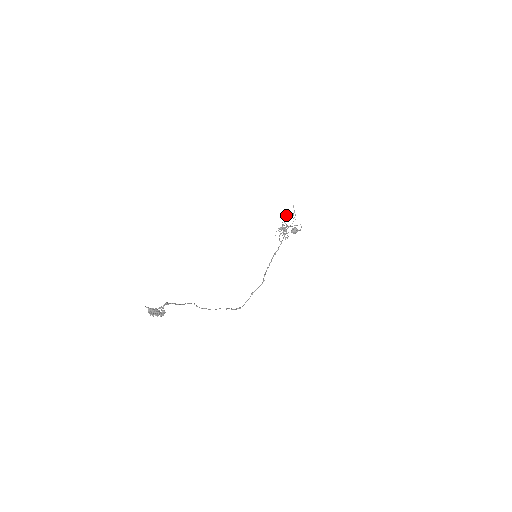
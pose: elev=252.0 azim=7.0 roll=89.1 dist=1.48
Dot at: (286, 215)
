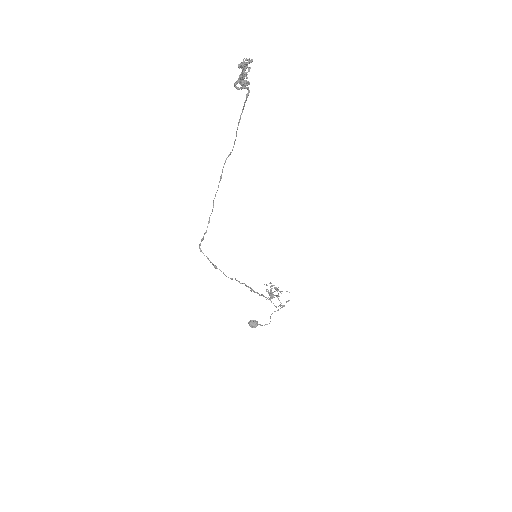
Dot at: occluded
